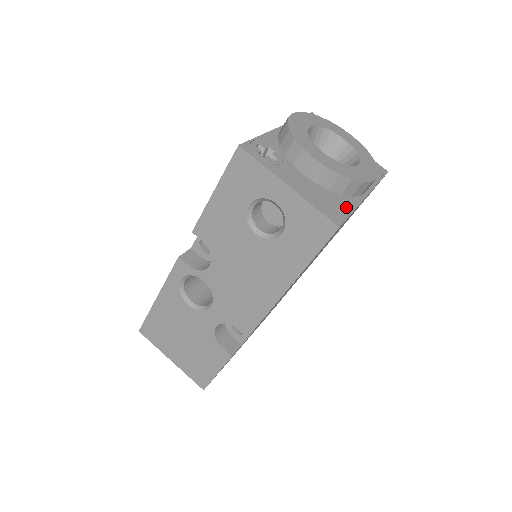
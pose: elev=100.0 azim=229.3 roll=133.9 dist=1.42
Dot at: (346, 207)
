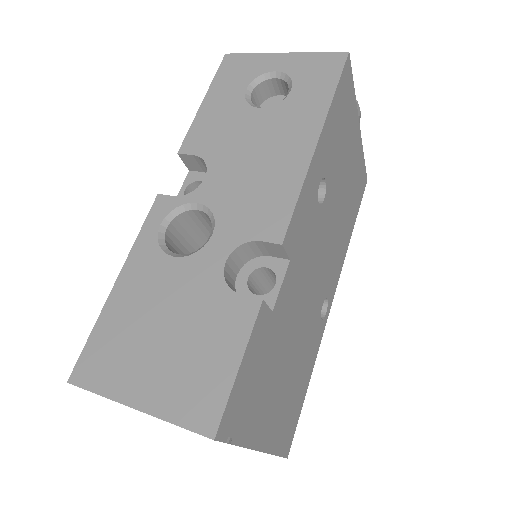
Dot at: occluded
